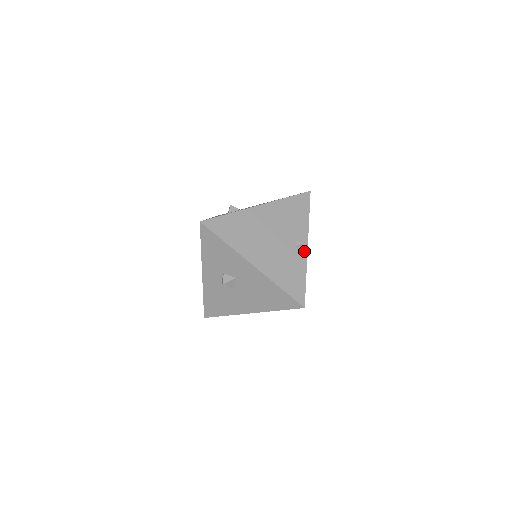
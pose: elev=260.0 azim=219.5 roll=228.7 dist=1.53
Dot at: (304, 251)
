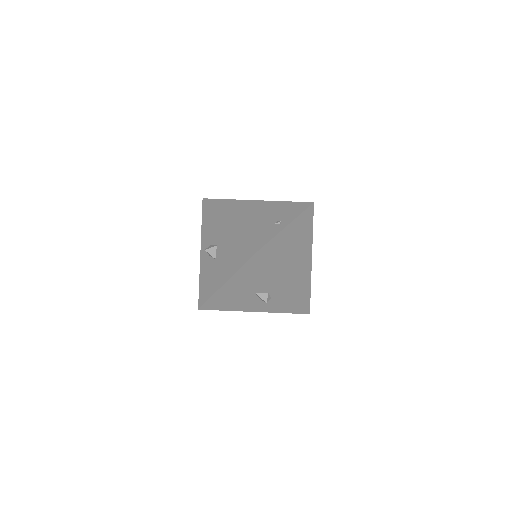
Dot at: (281, 227)
